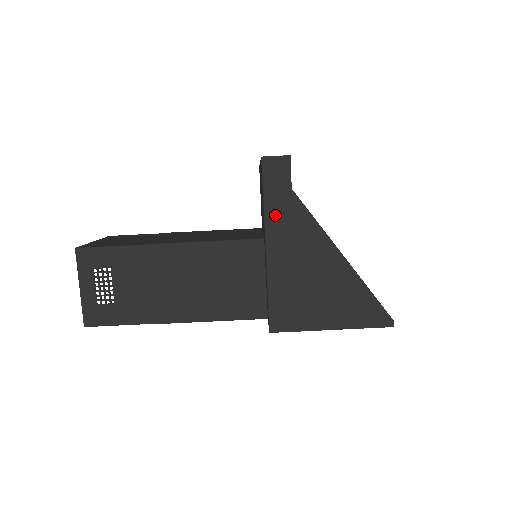
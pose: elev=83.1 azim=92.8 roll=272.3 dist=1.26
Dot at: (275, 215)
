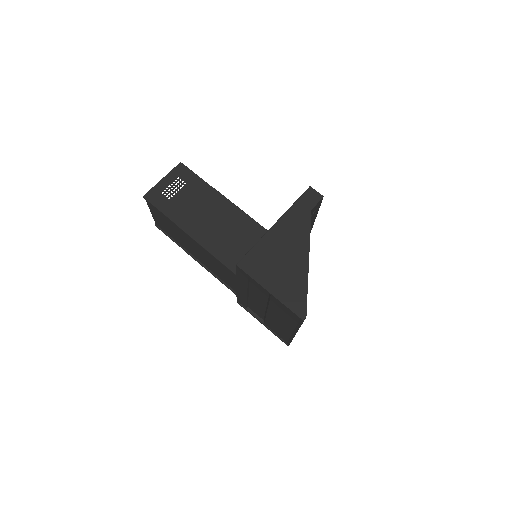
Dot at: (293, 214)
